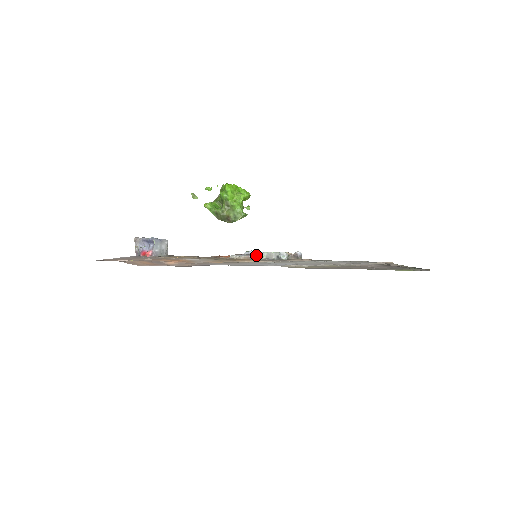
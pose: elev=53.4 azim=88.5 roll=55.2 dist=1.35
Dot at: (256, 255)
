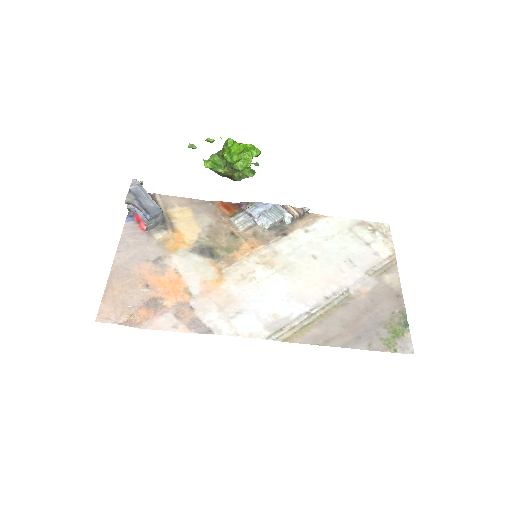
Dot at: (259, 220)
